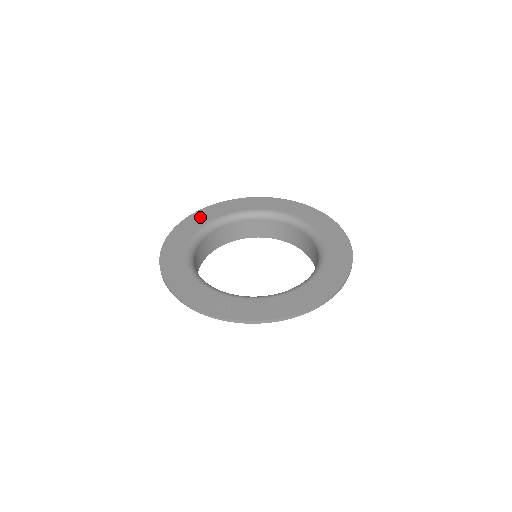
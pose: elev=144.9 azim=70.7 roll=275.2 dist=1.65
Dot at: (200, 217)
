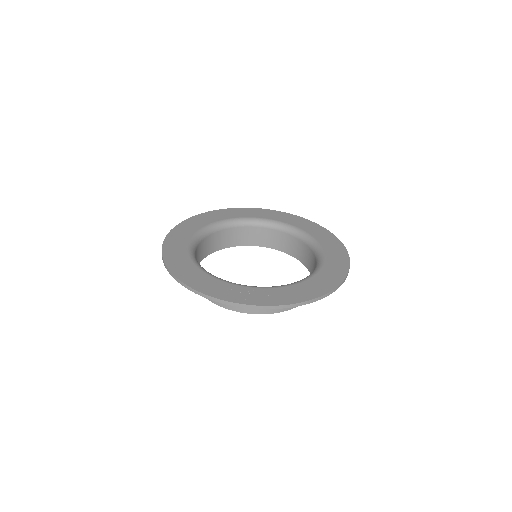
Dot at: (190, 225)
